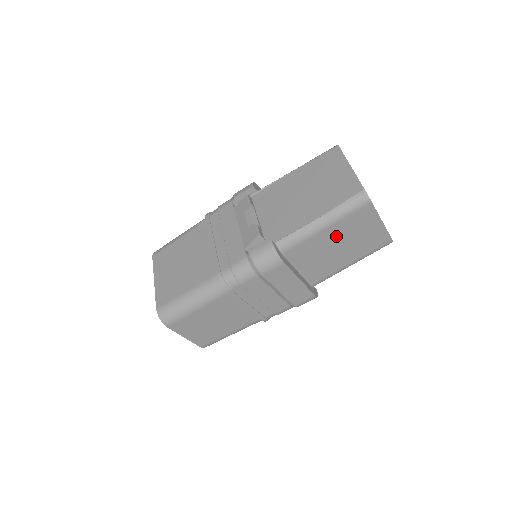
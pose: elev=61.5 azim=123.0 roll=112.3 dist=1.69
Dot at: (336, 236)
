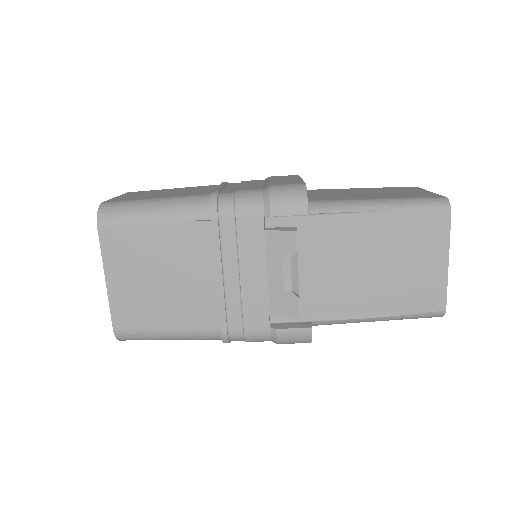
Dot at: occluded
